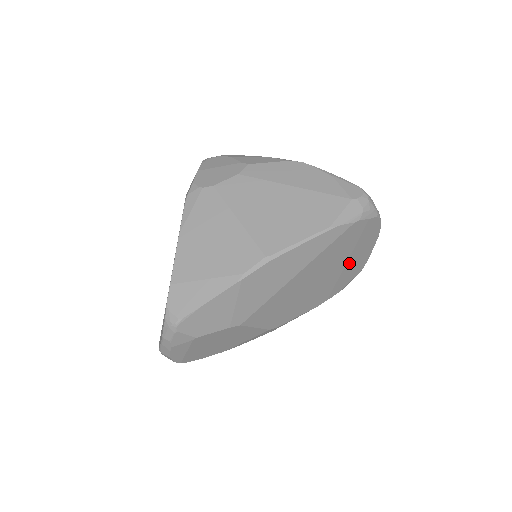
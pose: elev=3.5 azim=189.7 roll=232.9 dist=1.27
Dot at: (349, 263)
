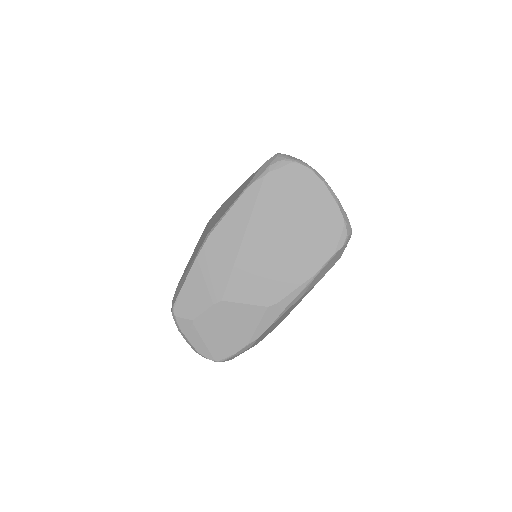
Dot at: (309, 217)
